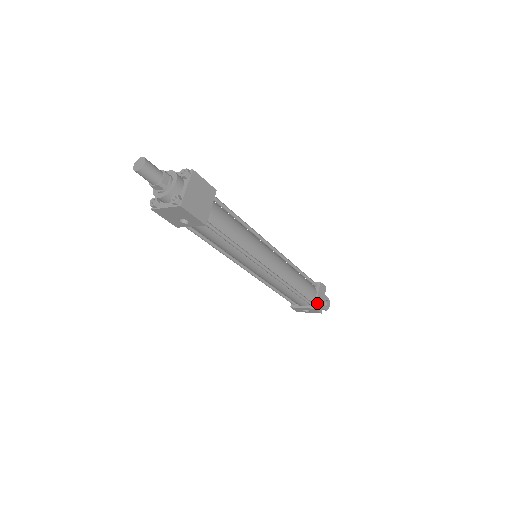
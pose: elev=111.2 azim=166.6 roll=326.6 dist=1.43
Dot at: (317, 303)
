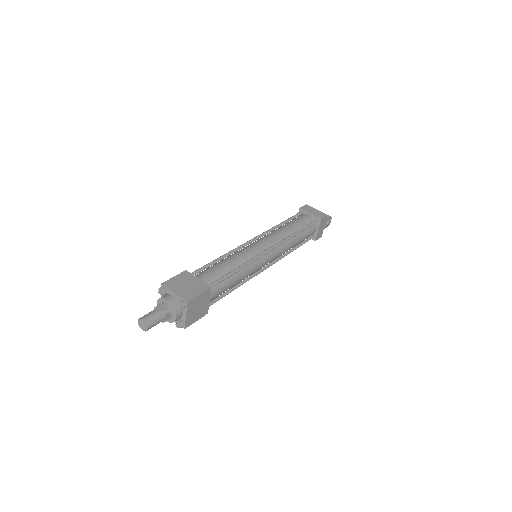
Dot at: (317, 235)
